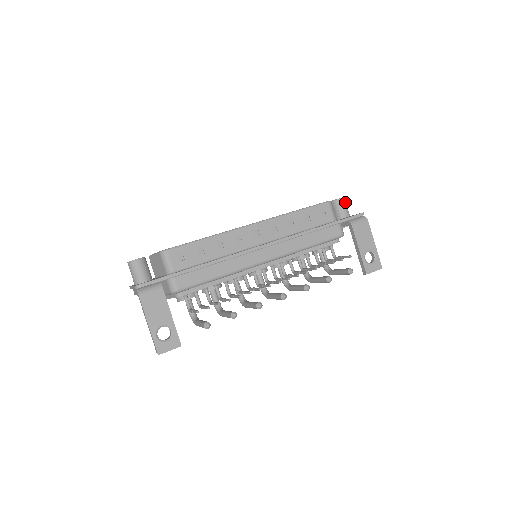
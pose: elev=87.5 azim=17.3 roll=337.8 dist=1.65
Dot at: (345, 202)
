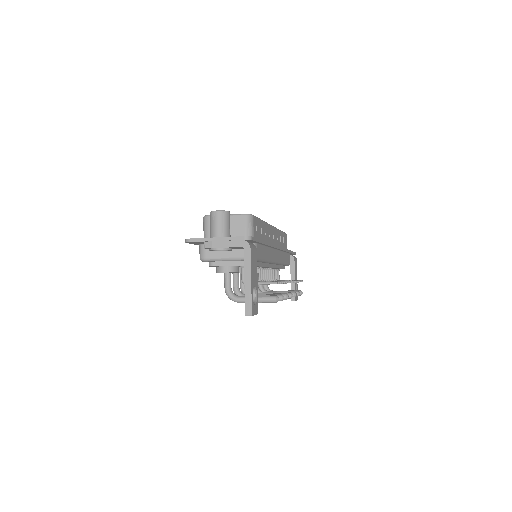
Dot at: occluded
